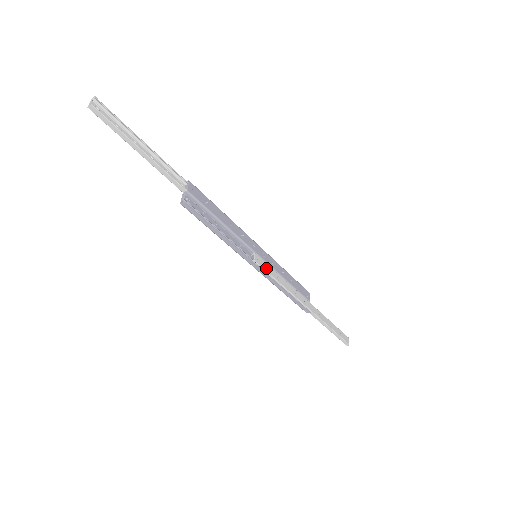
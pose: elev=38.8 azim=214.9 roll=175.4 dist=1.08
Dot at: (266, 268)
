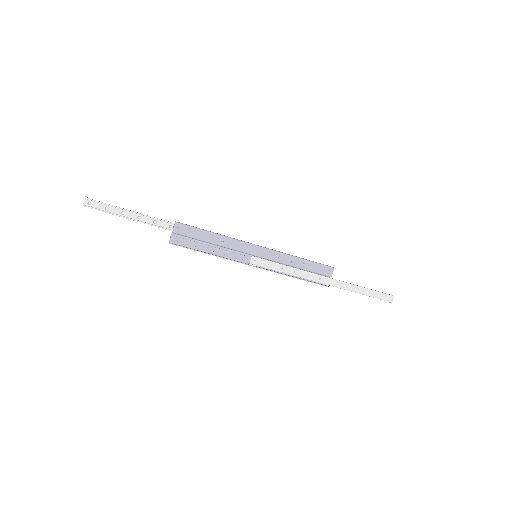
Dot at: (266, 265)
